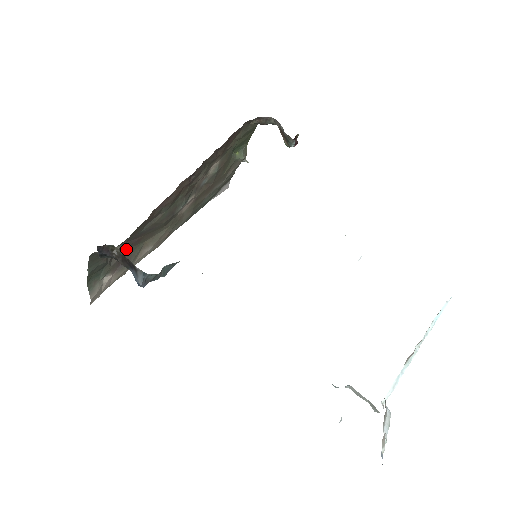
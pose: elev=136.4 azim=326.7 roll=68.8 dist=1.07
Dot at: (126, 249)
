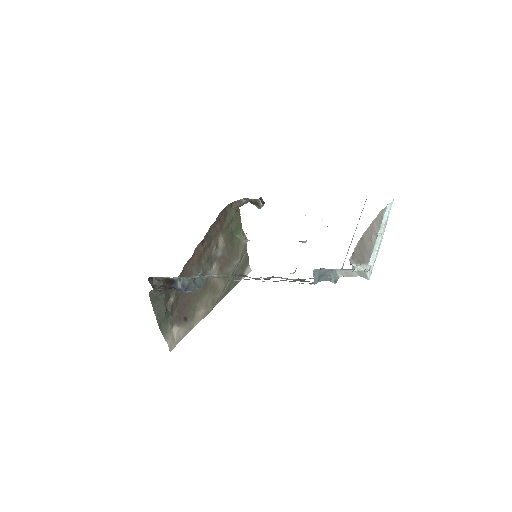
Dot at: (181, 307)
